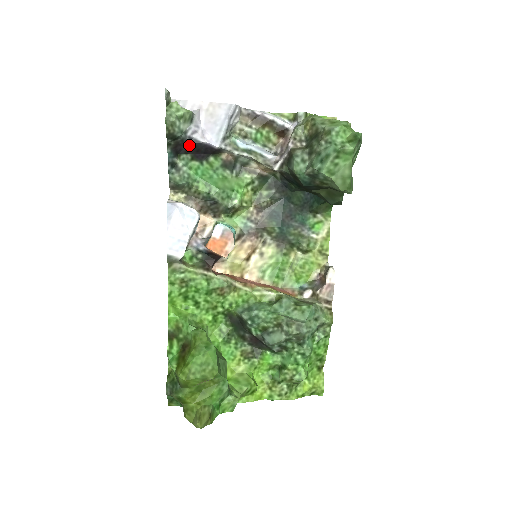
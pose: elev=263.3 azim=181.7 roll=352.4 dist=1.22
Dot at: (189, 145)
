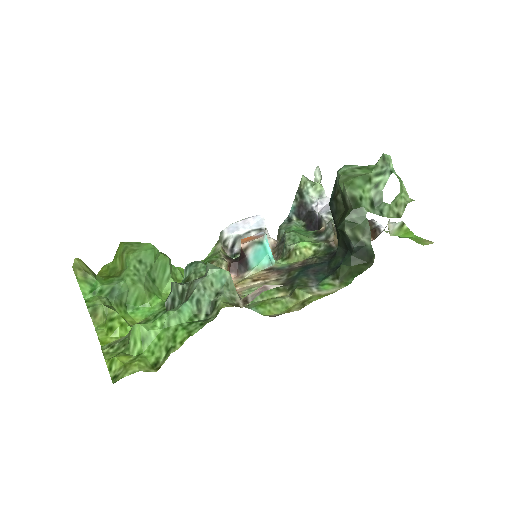
Dot at: (308, 213)
